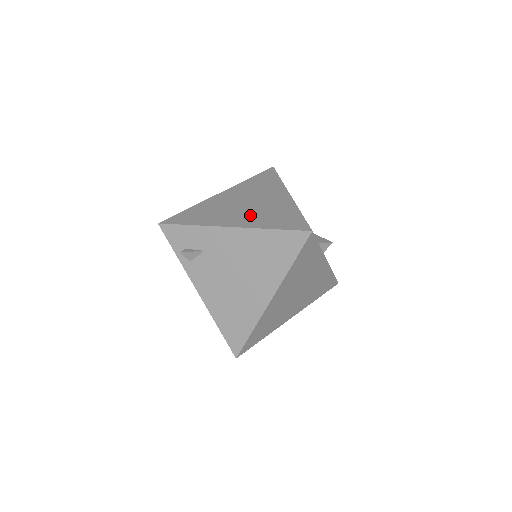
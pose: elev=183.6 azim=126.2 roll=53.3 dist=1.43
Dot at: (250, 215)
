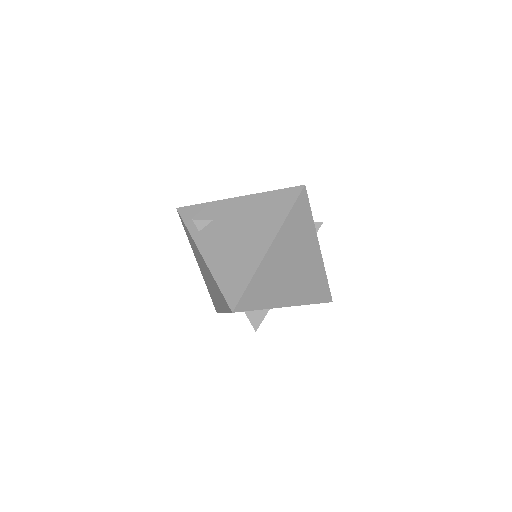
Dot at: occluded
